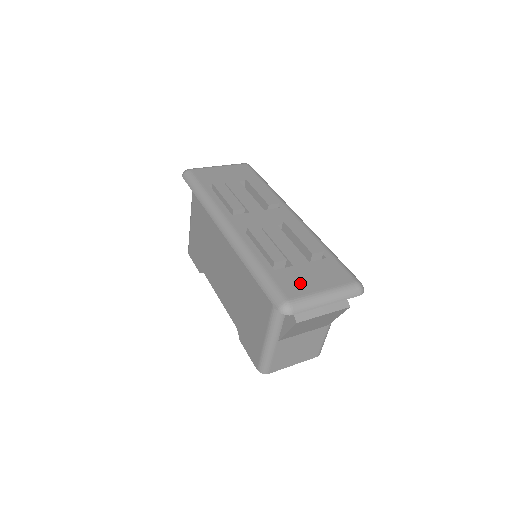
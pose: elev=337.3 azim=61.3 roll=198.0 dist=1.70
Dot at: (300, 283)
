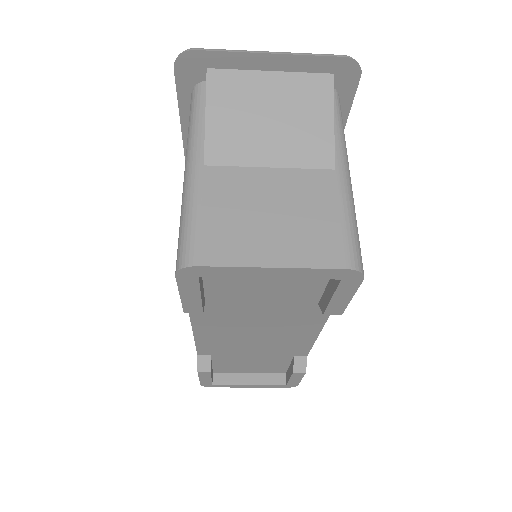
Dot at: occluded
